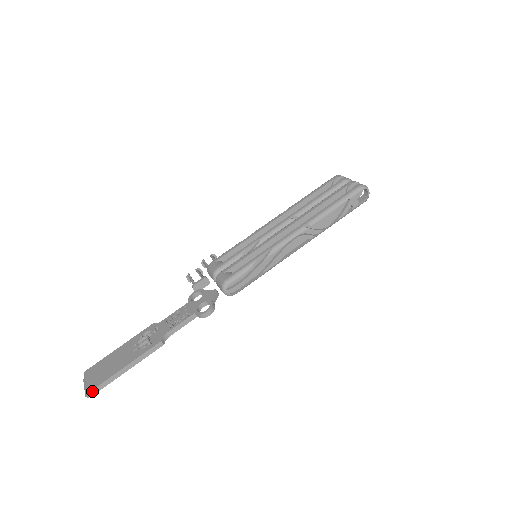
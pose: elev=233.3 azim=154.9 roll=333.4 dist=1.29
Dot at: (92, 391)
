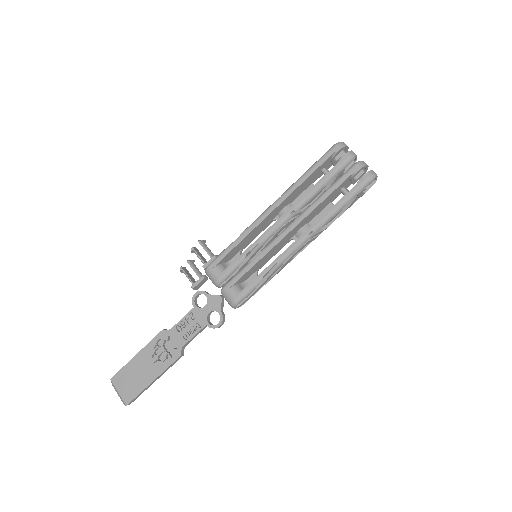
Dot at: (130, 403)
